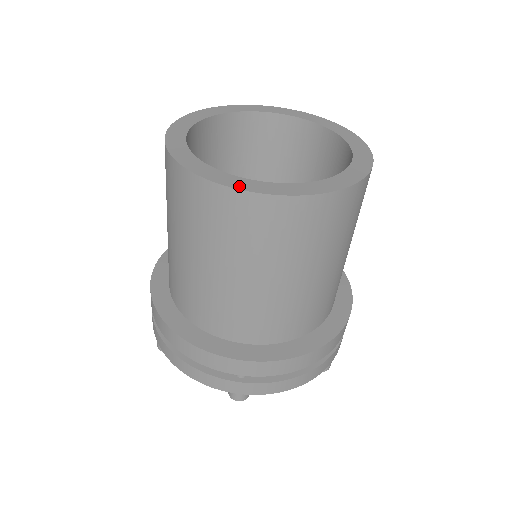
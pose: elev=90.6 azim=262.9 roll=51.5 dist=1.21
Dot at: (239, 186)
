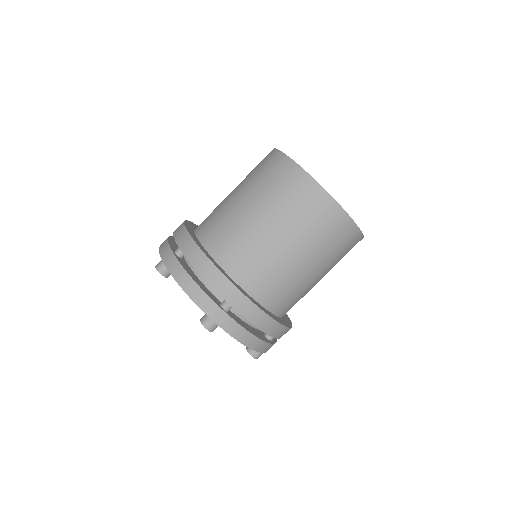
Dot at: (322, 187)
